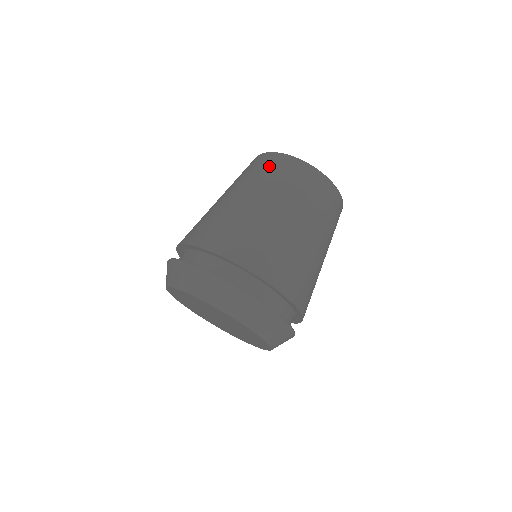
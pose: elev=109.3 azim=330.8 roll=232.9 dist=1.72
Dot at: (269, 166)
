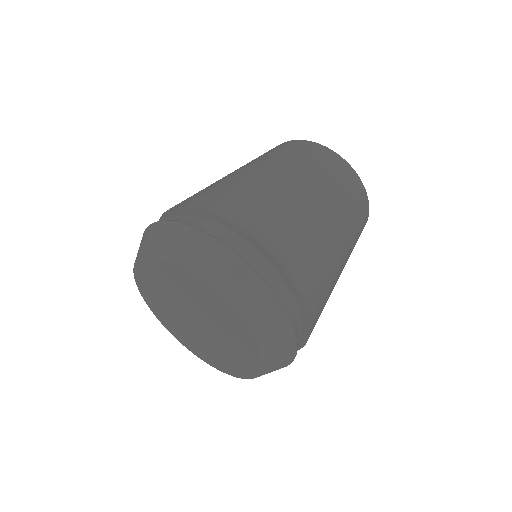
Dot at: (268, 151)
